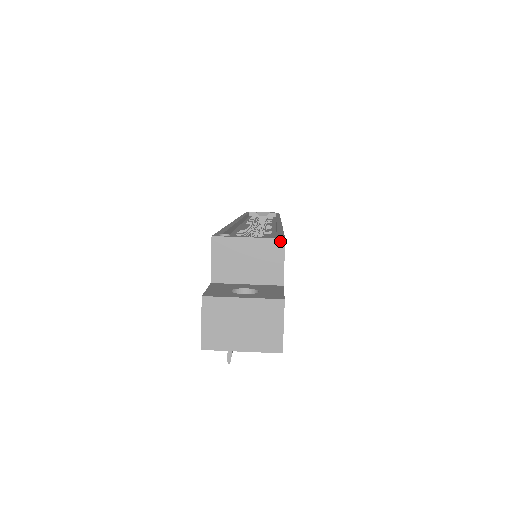
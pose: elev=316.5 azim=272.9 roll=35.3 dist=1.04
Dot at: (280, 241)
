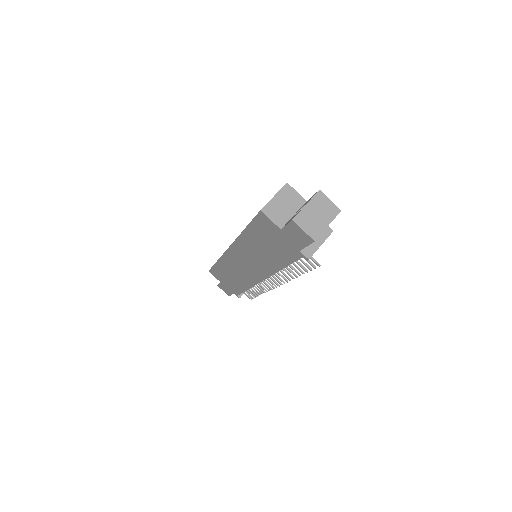
Dot at: (286, 185)
